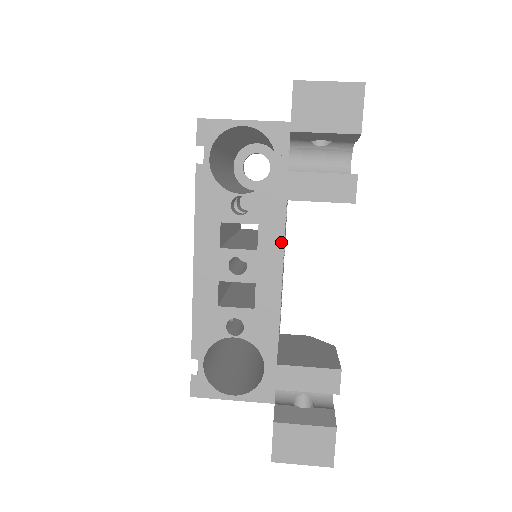
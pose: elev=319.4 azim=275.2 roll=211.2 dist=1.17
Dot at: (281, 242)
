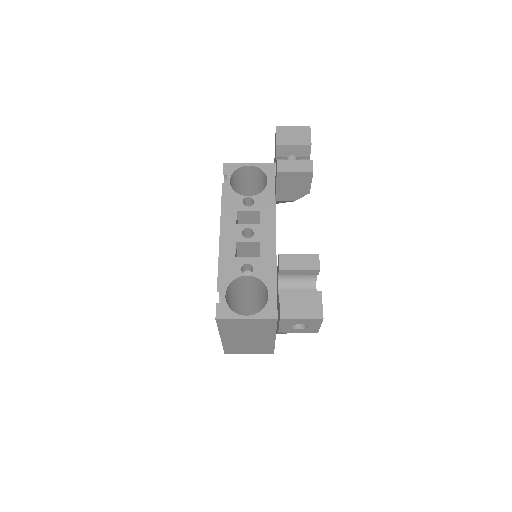
Dot at: (274, 219)
